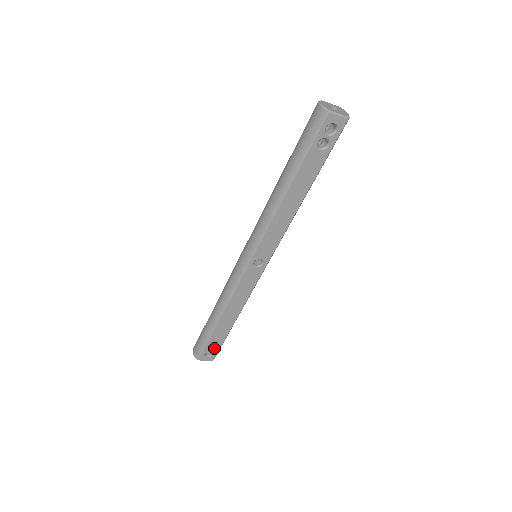
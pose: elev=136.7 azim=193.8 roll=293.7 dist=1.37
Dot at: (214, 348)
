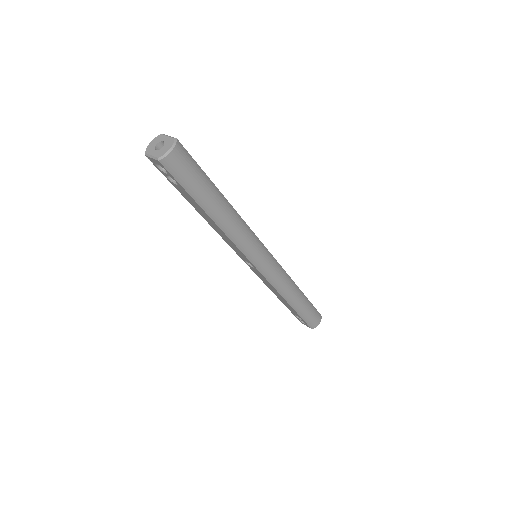
Dot at: occluded
